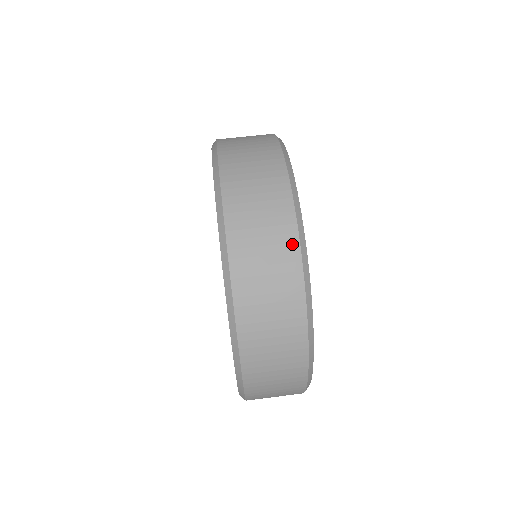
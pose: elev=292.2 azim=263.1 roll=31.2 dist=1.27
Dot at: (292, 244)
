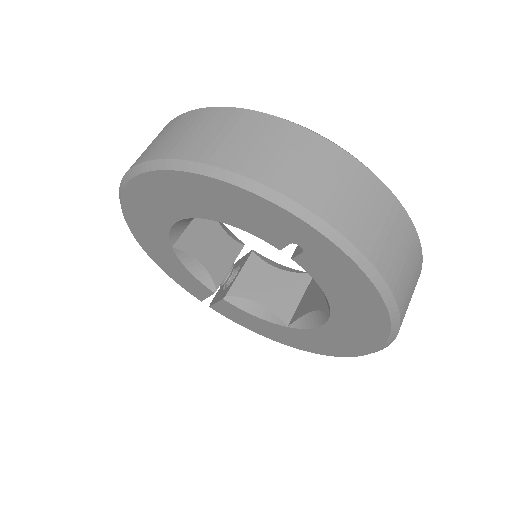
Dot at: (226, 113)
